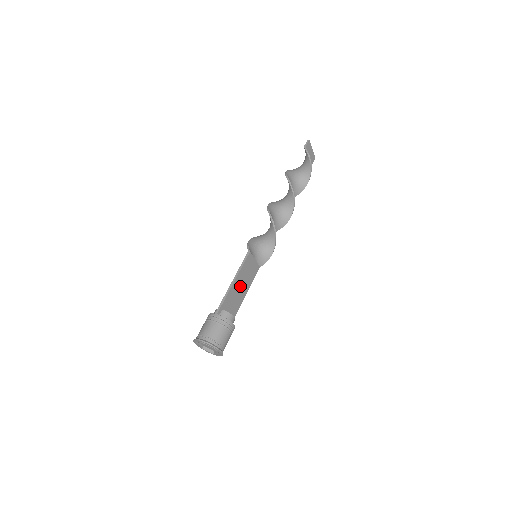
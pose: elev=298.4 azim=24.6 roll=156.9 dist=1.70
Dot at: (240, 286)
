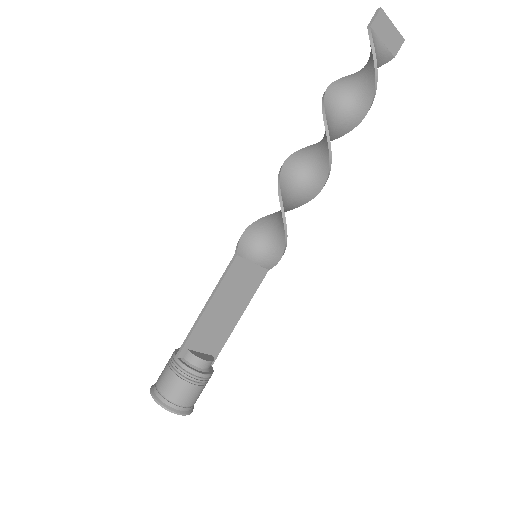
Dot at: (224, 308)
